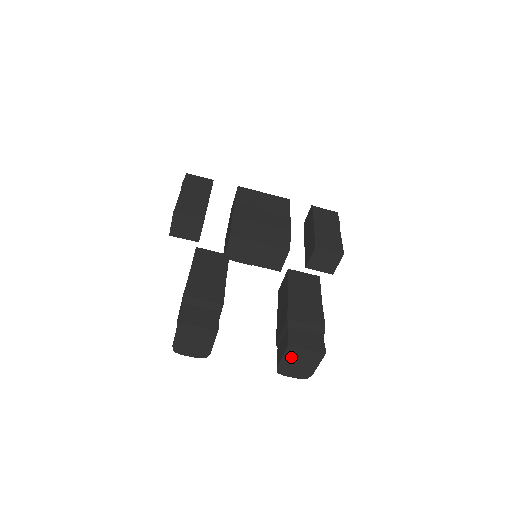
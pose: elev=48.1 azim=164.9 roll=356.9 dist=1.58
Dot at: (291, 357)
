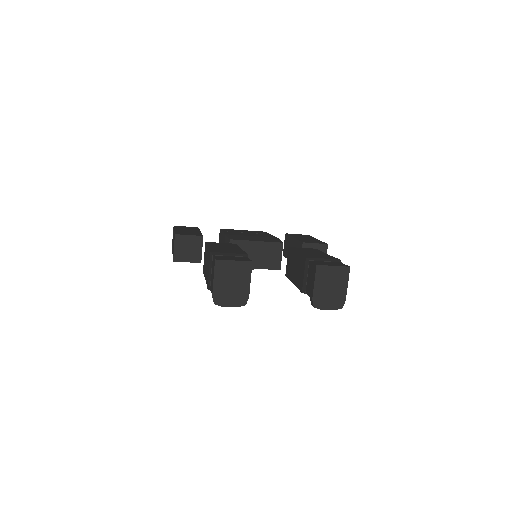
Dot at: (322, 280)
